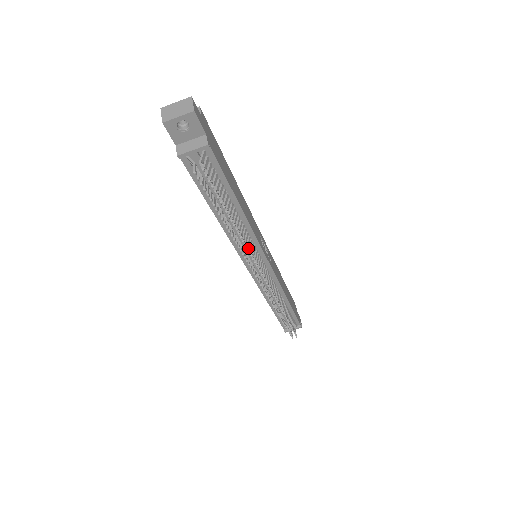
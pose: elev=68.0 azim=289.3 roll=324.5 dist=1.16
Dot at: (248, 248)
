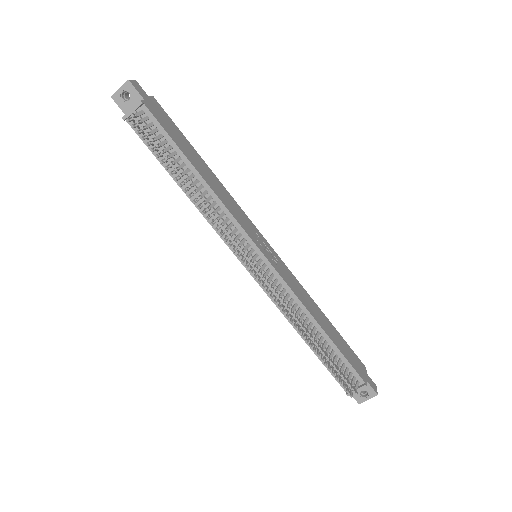
Dot at: (217, 218)
